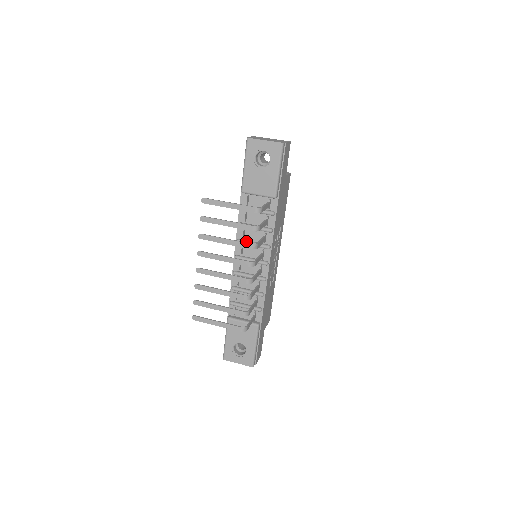
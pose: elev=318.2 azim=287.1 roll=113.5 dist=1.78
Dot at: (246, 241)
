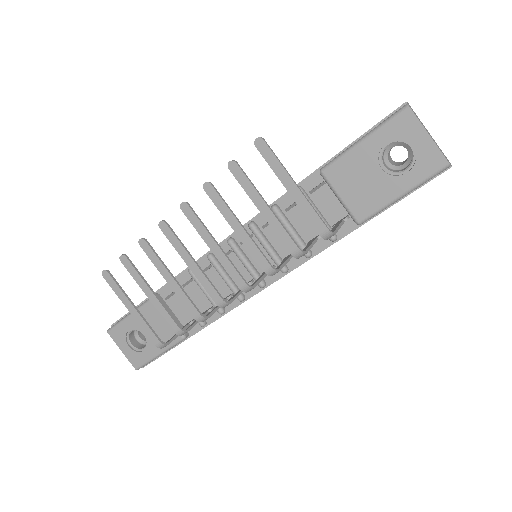
Dot at: (263, 236)
